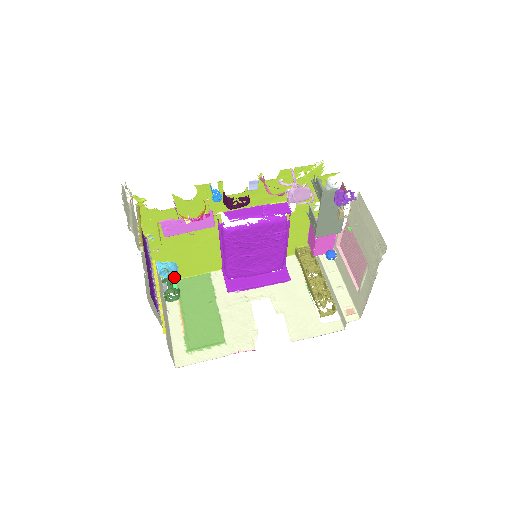
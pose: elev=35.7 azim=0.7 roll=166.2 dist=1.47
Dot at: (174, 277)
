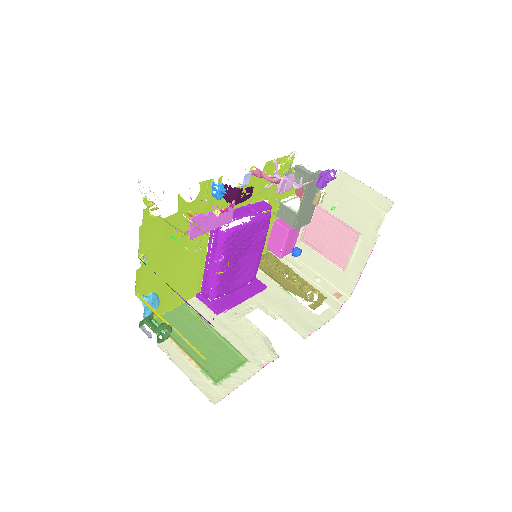
Dot at: (152, 316)
